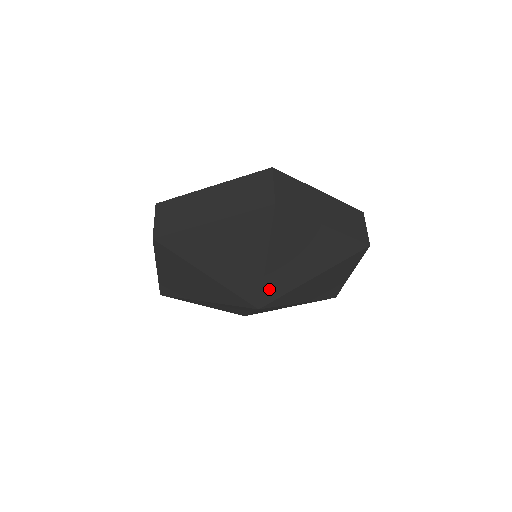
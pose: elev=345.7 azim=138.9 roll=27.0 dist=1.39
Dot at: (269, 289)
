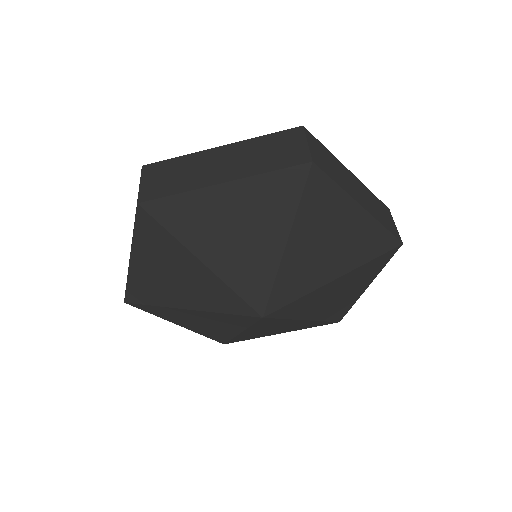
Dot at: (246, 290)
